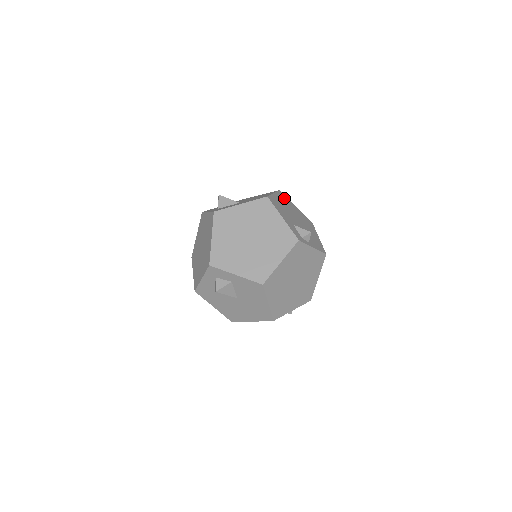
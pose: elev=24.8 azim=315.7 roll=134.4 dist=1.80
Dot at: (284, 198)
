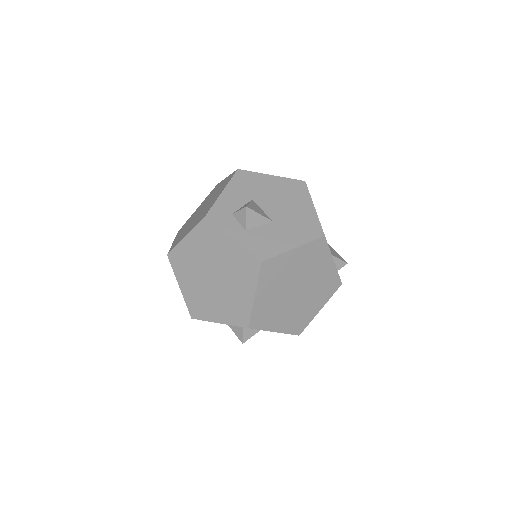
Dot at: occluded
